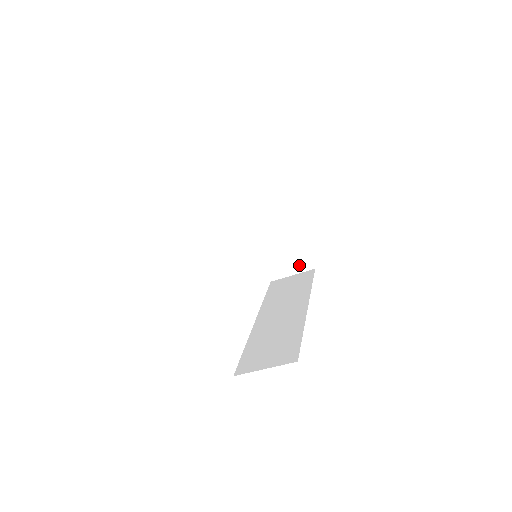
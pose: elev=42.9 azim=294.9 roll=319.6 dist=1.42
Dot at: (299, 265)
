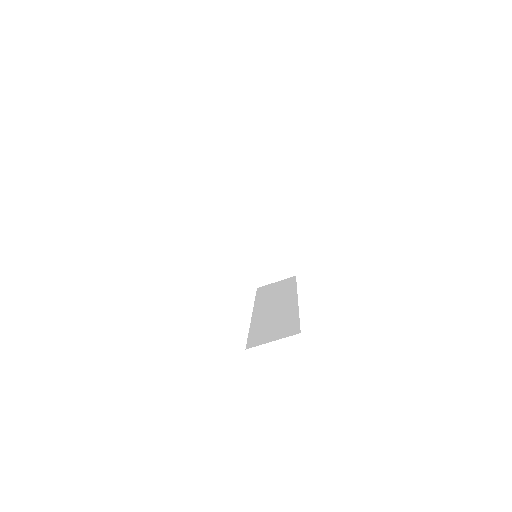
Dot at: (282, 273)
